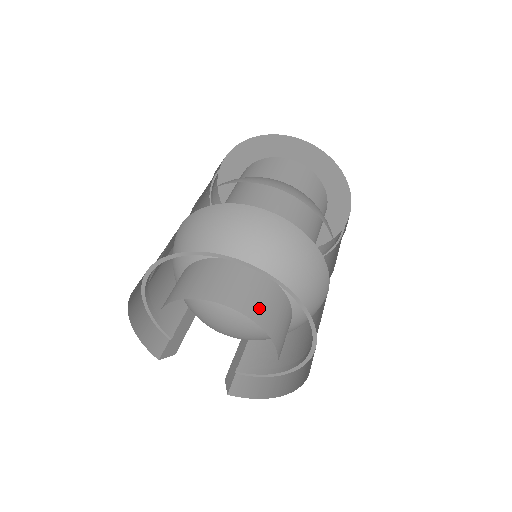
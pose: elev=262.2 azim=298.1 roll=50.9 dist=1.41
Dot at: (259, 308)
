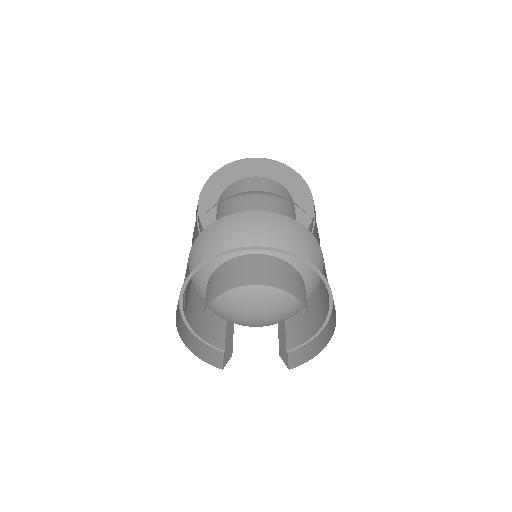
Dot at: (271, 277)
